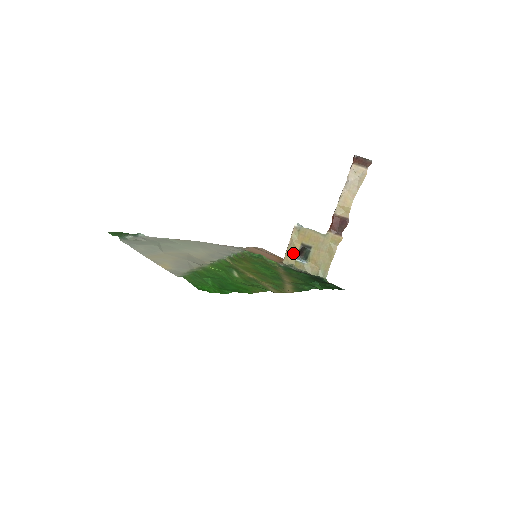
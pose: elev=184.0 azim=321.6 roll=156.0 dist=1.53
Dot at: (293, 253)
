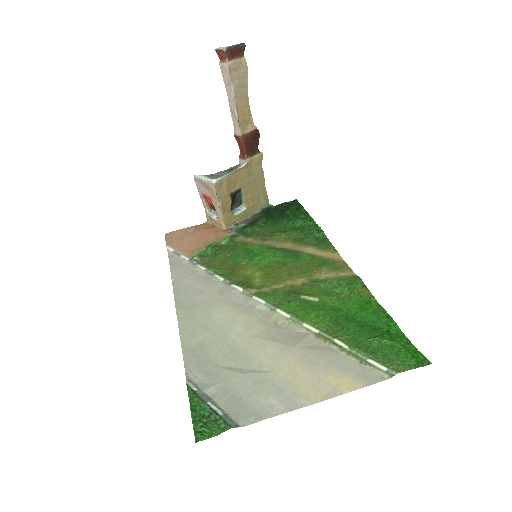
Dot at: (228, 211)
